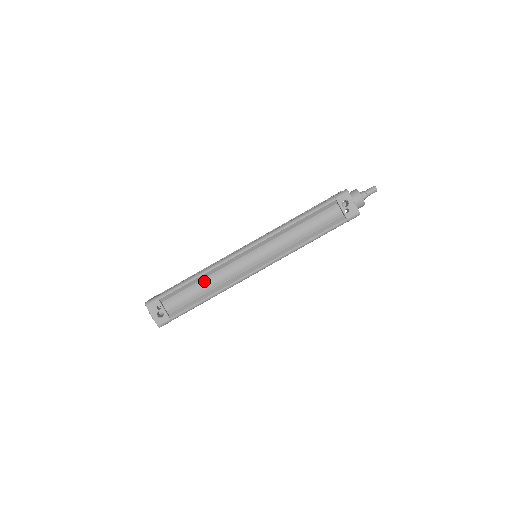
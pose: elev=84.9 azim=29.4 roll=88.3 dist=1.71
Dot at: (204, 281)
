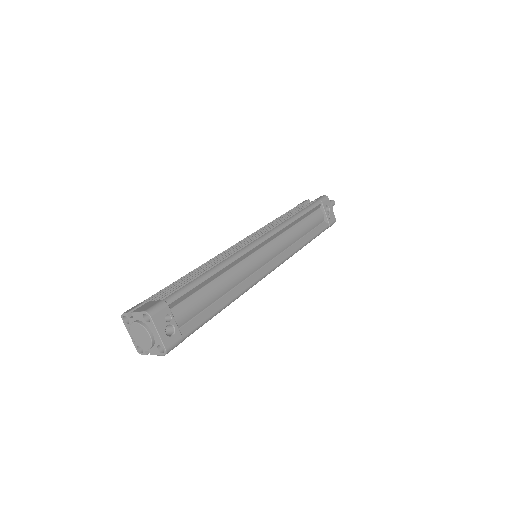
Dot at: (219, 280)
